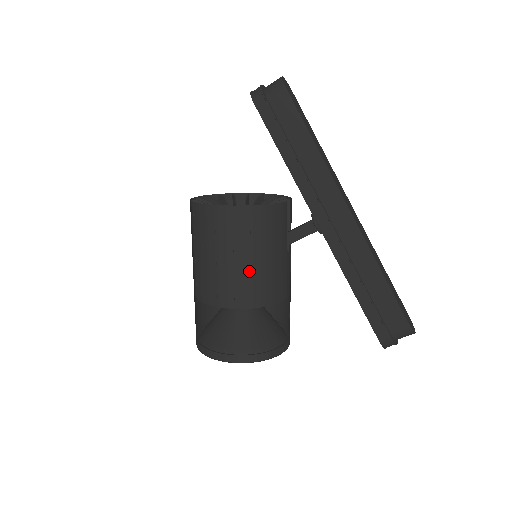
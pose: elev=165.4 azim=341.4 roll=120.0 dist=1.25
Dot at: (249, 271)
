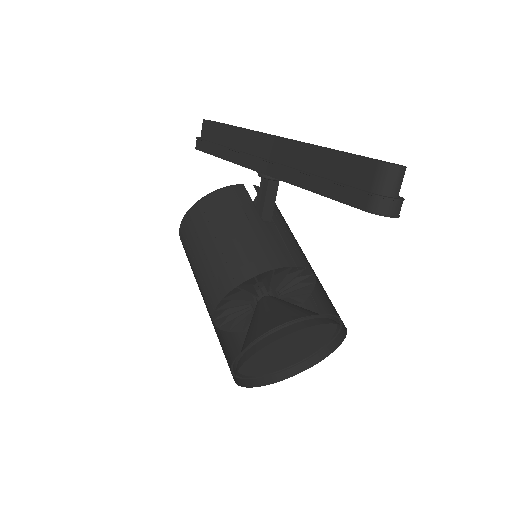
Dot at: (219, 253)
